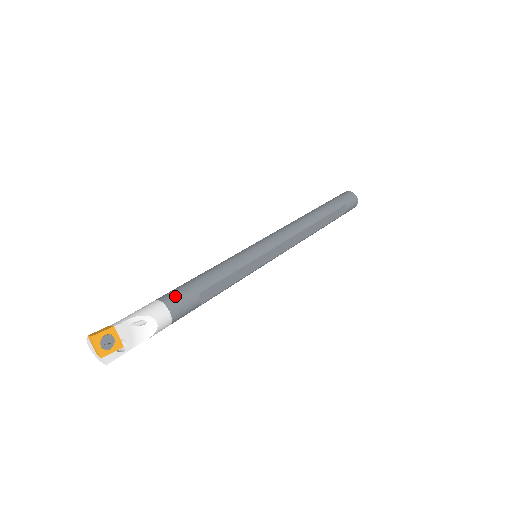
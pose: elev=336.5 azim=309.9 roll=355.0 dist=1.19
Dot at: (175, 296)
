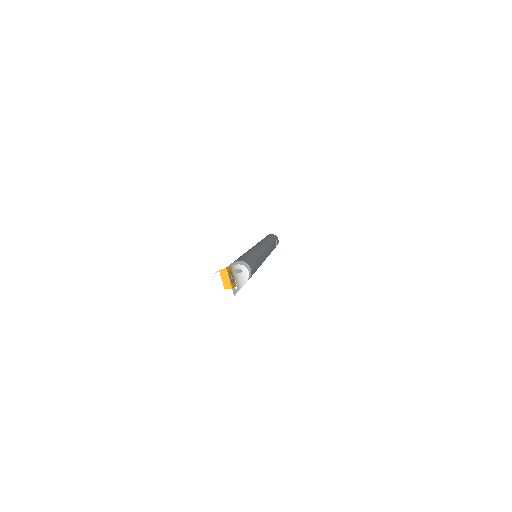
Dot at: (245, 259)
